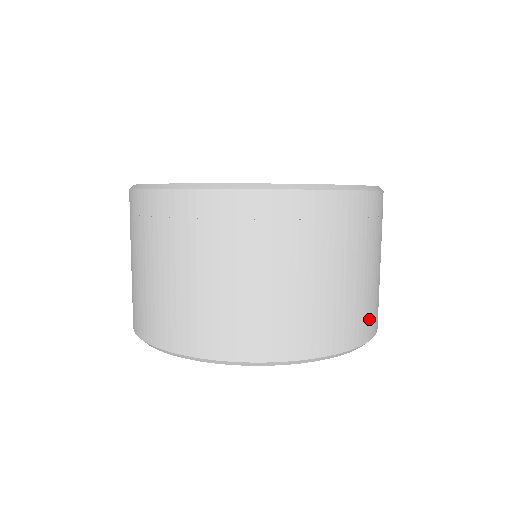
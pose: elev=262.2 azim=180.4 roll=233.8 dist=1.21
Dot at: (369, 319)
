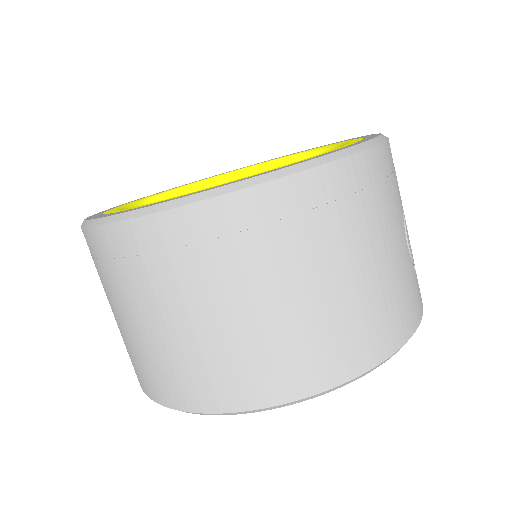
Dot at: (293, 370)
